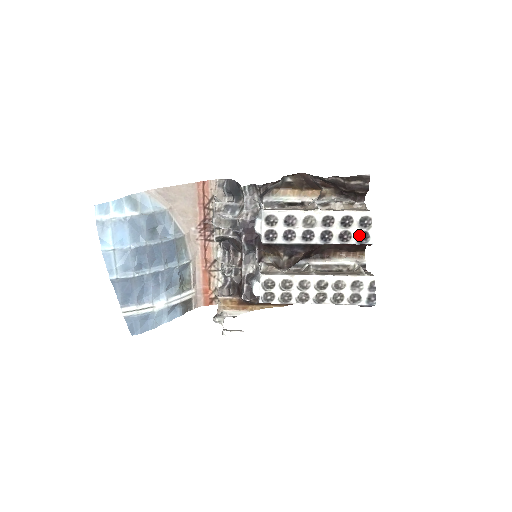
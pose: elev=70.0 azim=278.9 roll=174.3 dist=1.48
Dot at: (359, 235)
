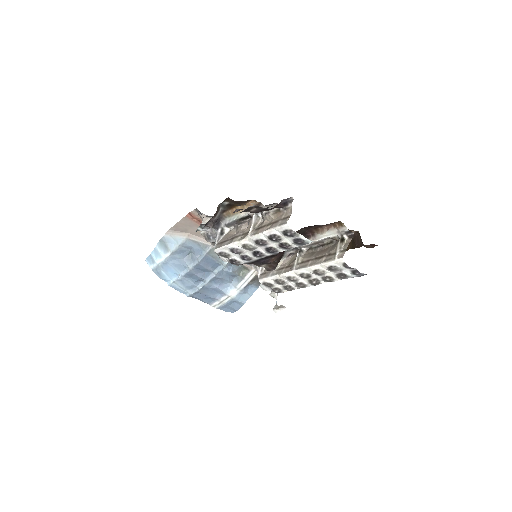
Dot at: (295, 242)
